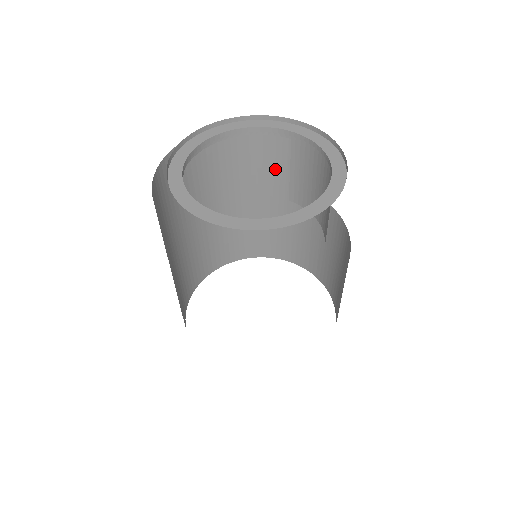
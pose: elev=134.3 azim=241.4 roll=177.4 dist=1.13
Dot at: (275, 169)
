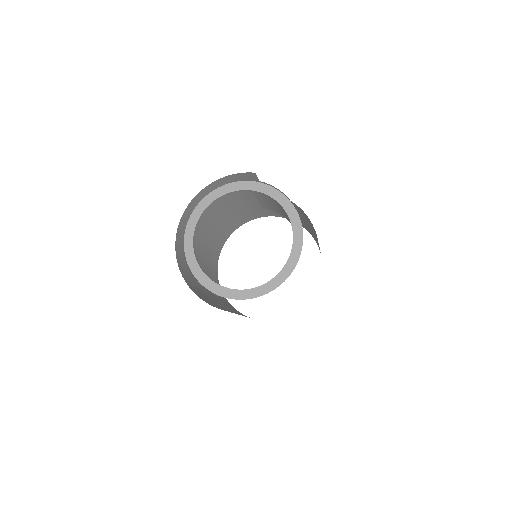
Dot at: occluded
